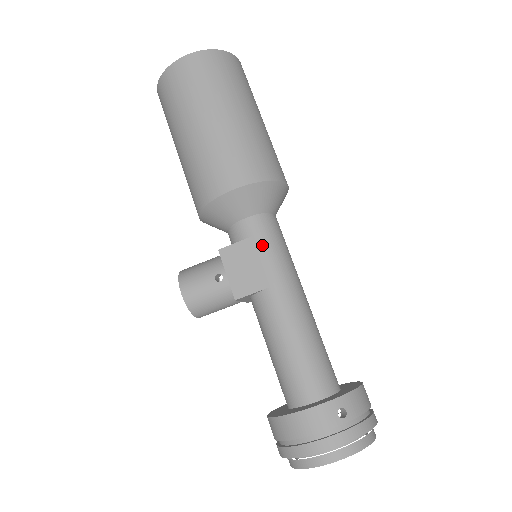
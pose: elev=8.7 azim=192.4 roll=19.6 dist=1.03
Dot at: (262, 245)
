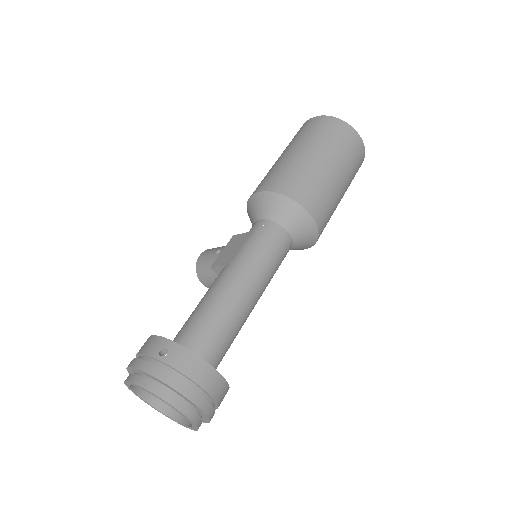
Dot at: (250, 238)
